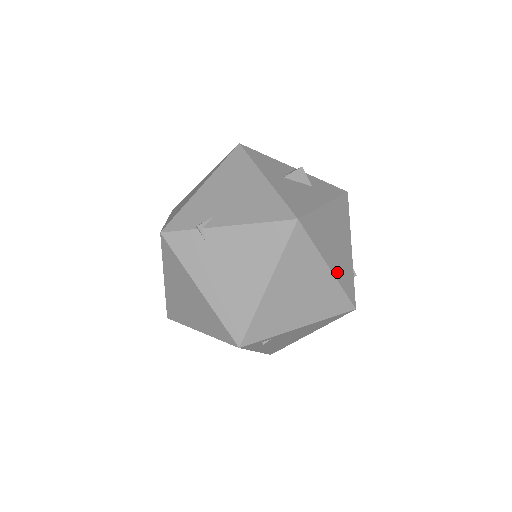
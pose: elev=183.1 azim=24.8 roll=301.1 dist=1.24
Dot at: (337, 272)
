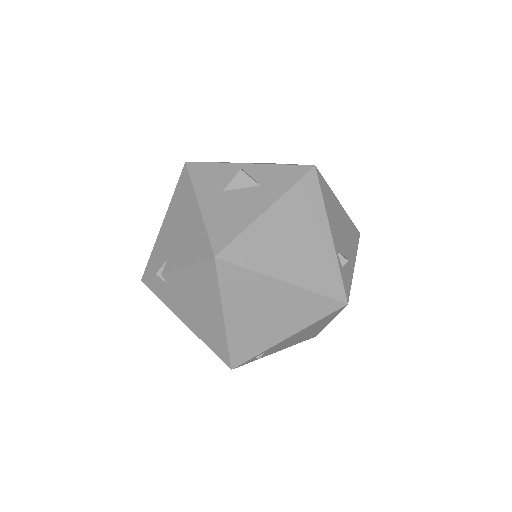
Dot at: (302, 279)
